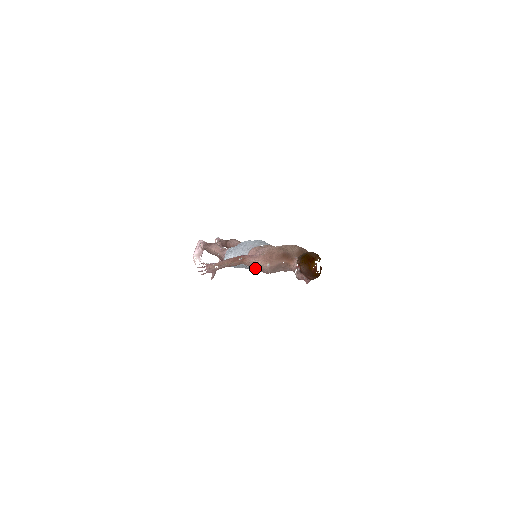
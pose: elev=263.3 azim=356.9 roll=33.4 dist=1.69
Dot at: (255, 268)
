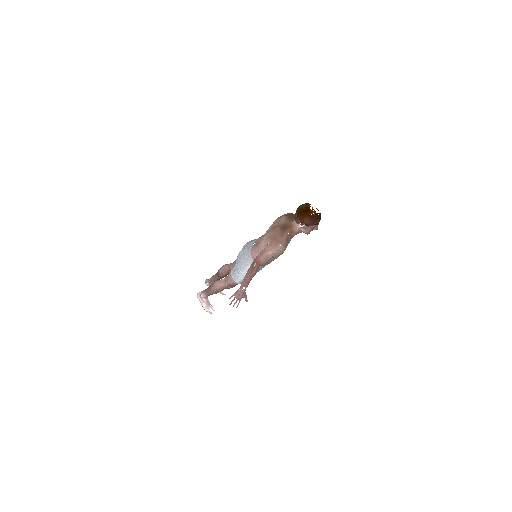
Dot at: (267, 262)
